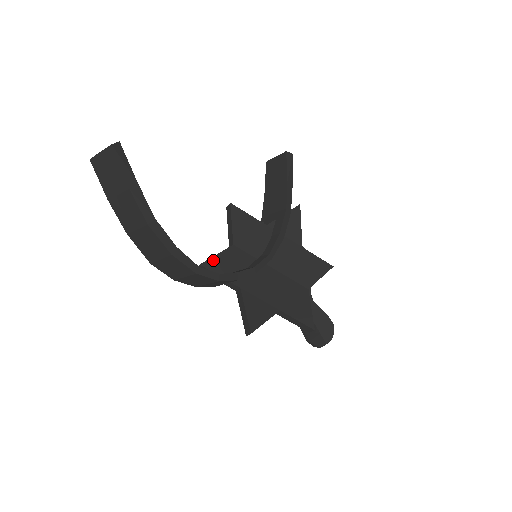
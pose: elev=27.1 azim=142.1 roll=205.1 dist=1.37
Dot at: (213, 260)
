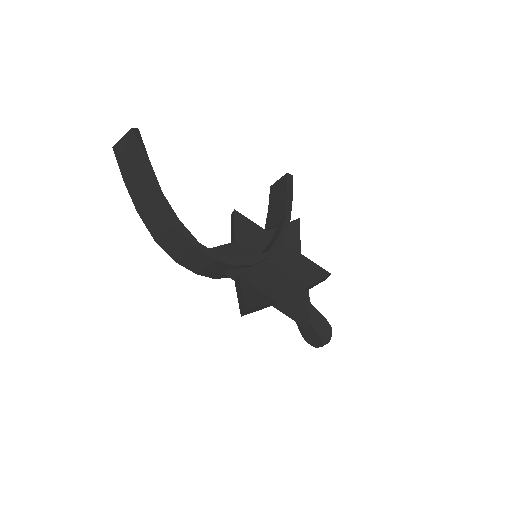
Dot at: (214, 250)
